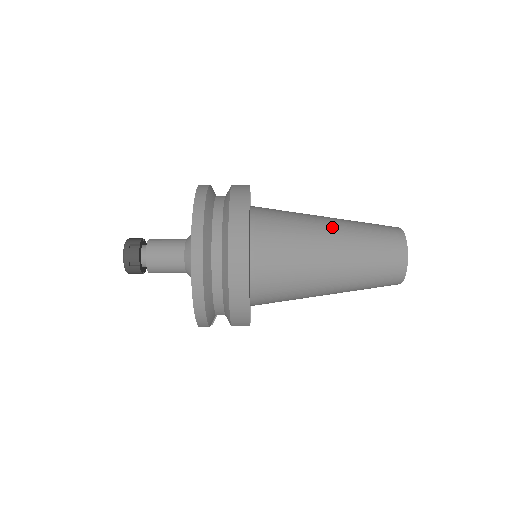
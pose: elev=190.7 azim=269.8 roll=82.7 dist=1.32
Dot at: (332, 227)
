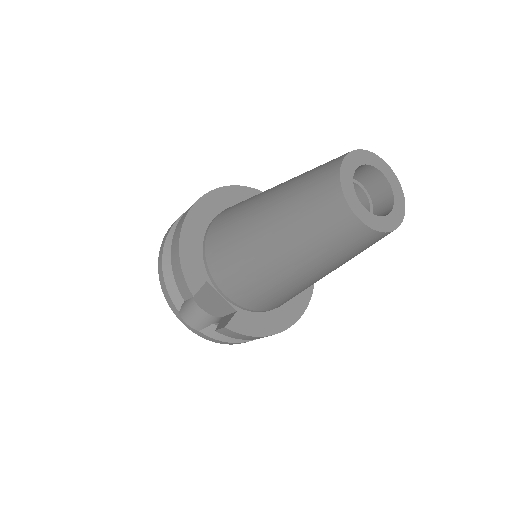
Dot at: occluded
